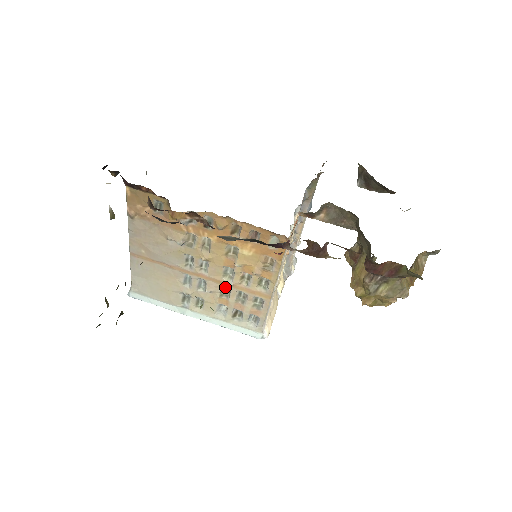
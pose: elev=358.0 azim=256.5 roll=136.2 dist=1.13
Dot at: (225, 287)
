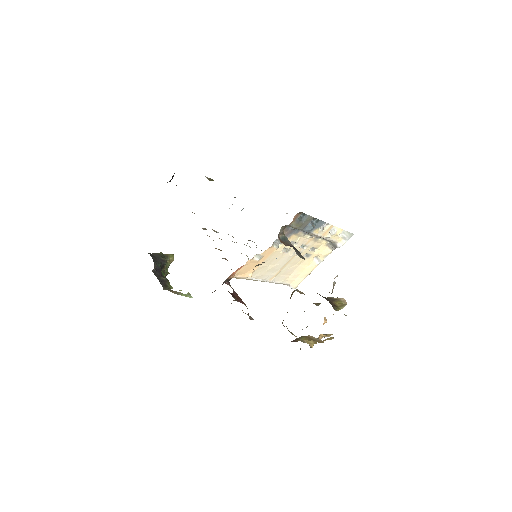
Dot at: occluded
